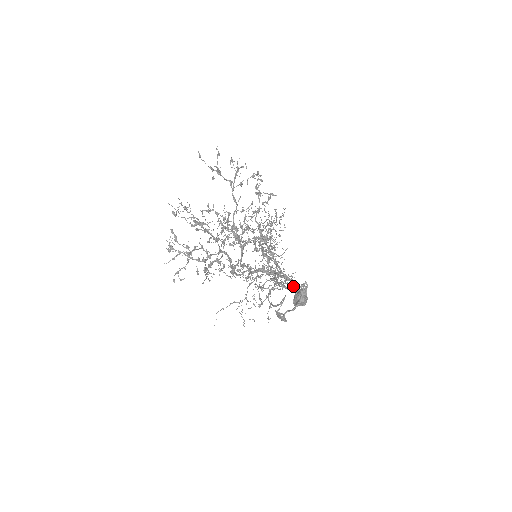
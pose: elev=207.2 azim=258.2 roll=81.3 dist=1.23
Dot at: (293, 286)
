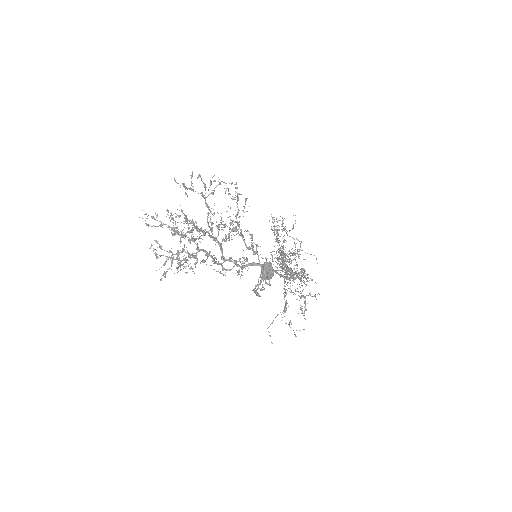
Dot at: (296, 276)
